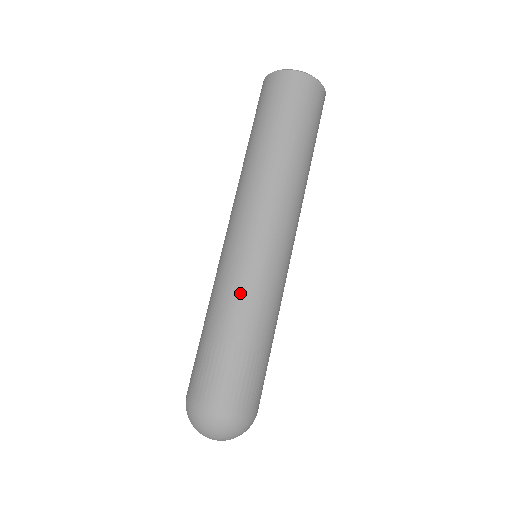
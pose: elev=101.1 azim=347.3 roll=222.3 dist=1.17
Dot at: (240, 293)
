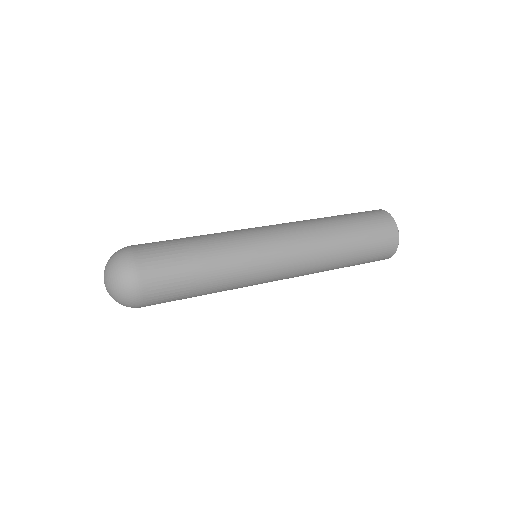
Dot at: (223, 236)
